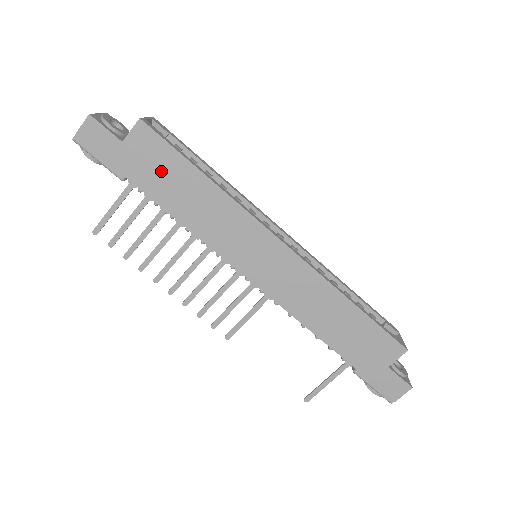
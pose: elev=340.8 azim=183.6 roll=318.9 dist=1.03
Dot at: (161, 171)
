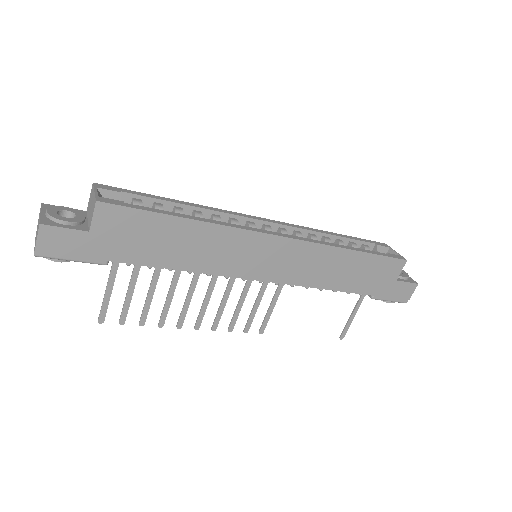
Dot at: (142, 237)
